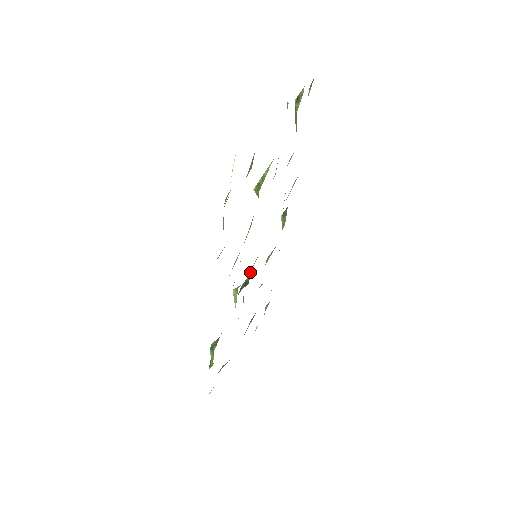
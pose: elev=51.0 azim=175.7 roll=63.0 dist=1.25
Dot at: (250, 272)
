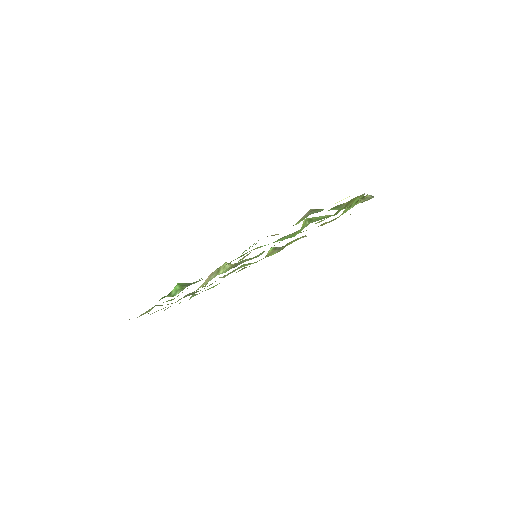
Dot at: (243, 262)
